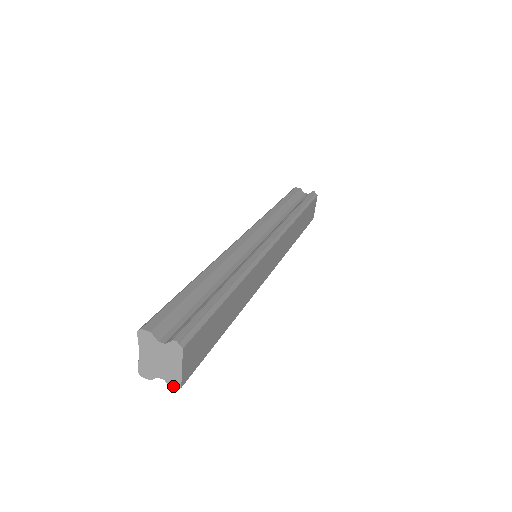
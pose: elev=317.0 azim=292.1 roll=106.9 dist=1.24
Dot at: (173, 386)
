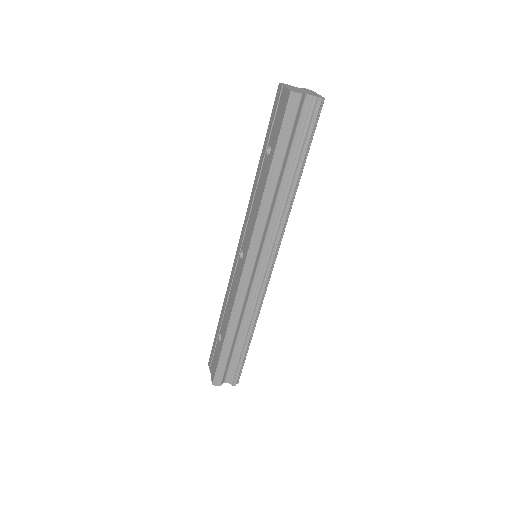
Dot at: (319, 97)
